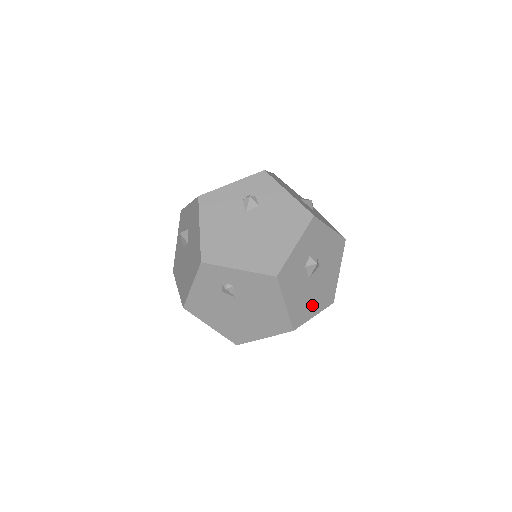
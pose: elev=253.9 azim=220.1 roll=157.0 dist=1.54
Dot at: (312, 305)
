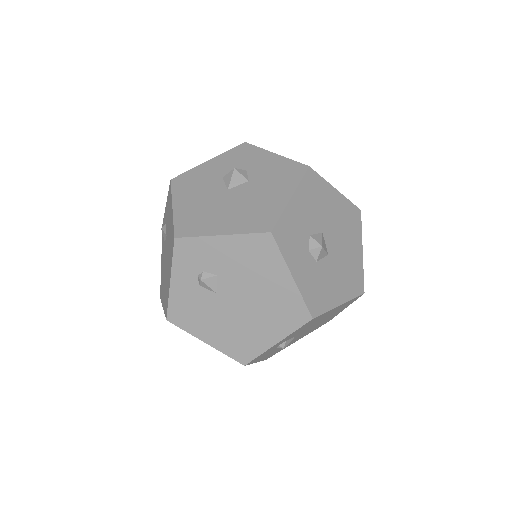
Dot at: (352, 254)
